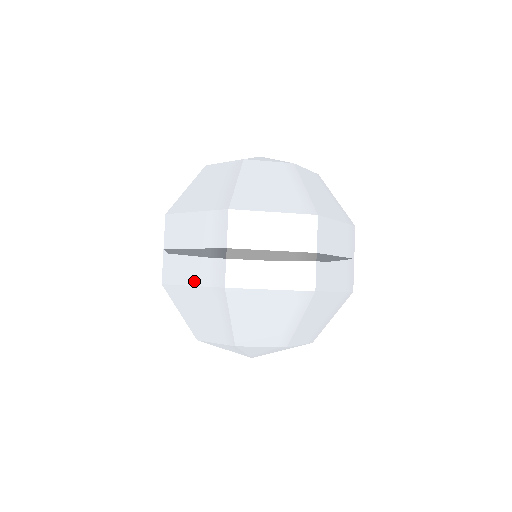
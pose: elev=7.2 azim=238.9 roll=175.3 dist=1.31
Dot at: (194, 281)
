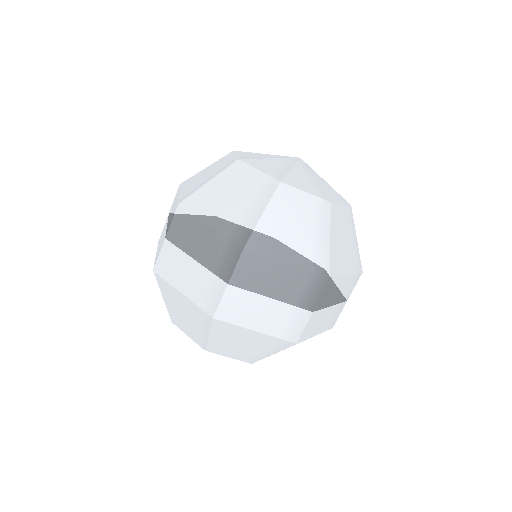
Dot at: (261, 328)
